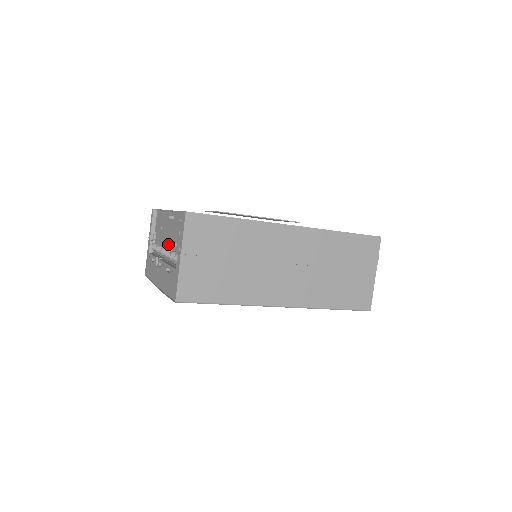
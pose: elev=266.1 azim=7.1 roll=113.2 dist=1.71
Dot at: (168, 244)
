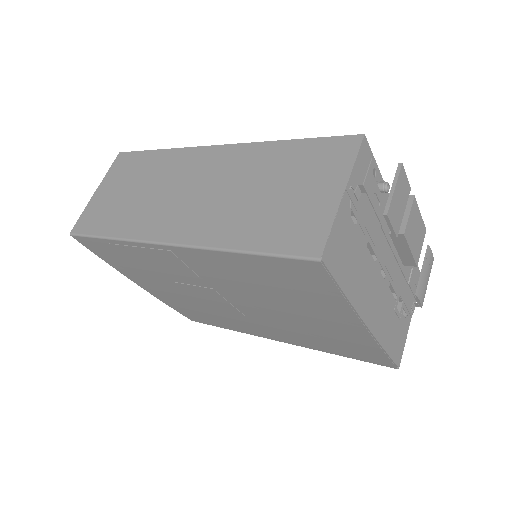
Dot at: occluded
